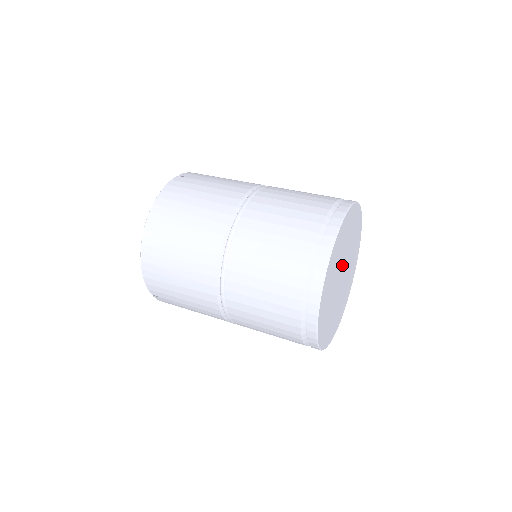
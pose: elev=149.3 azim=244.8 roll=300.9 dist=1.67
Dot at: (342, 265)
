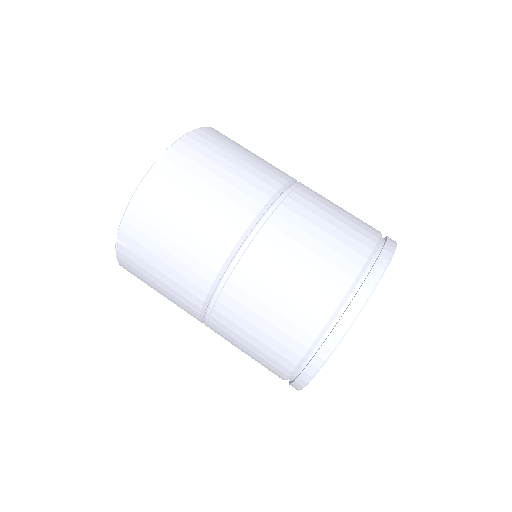
Dot at: occluded
